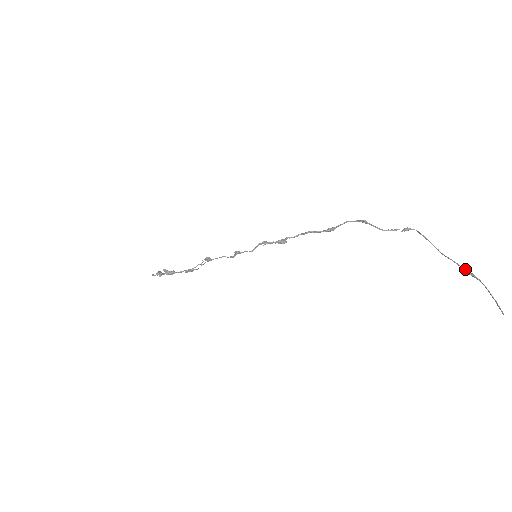
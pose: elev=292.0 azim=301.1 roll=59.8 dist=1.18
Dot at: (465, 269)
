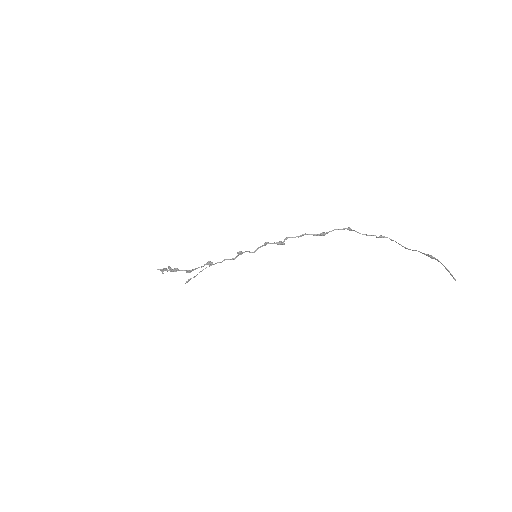
Dot at: (426, 254)
